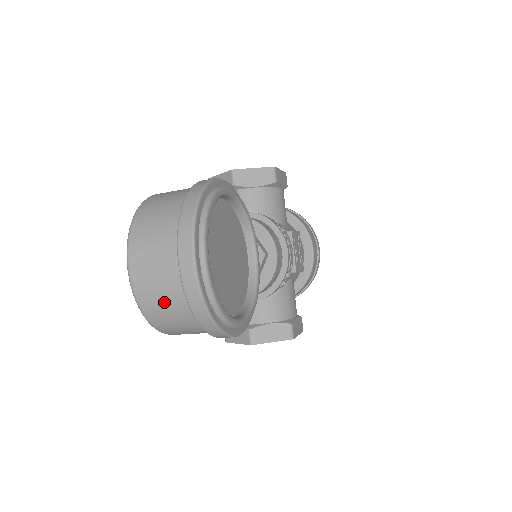
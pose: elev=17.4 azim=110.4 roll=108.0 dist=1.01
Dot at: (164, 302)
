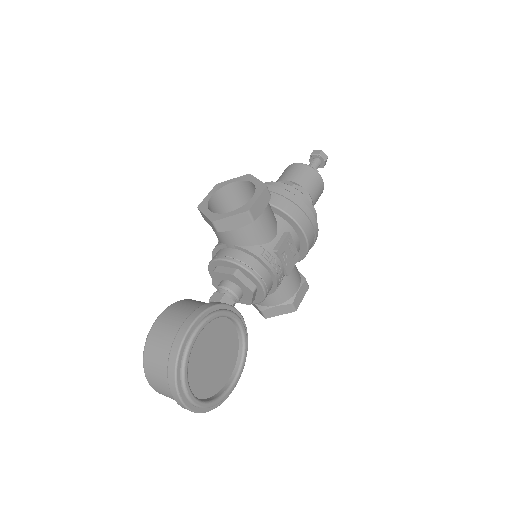
Dot at: occluded
